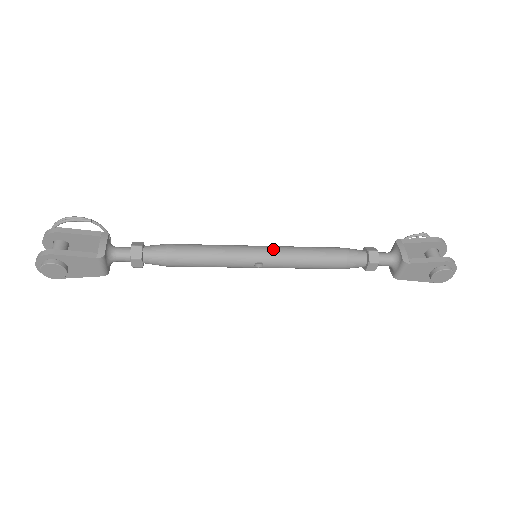
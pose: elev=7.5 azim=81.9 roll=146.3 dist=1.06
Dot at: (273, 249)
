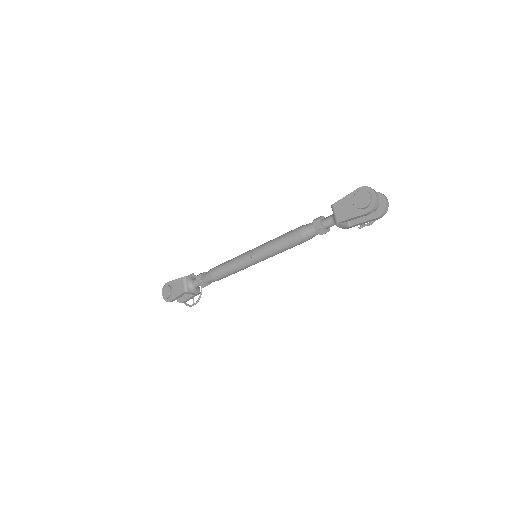
Dot at: occluded
